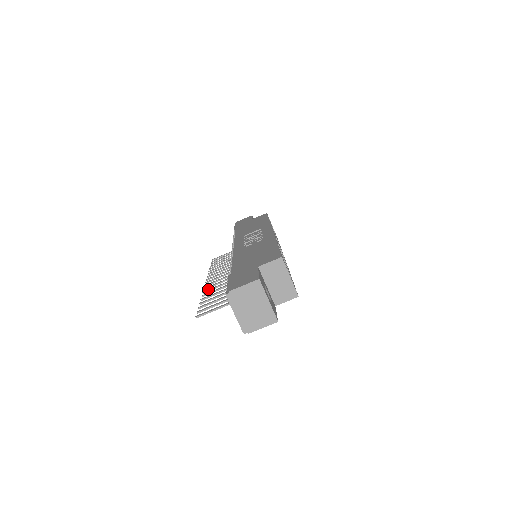
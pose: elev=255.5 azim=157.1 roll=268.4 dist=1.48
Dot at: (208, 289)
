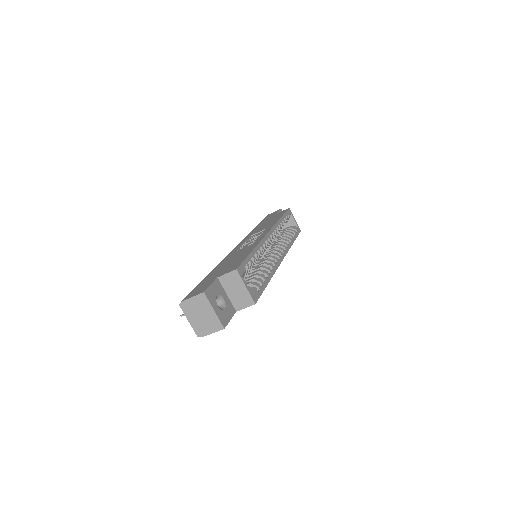
Dot at: occluded
